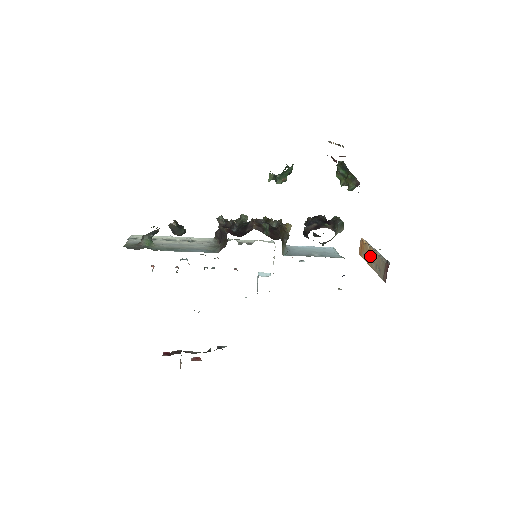
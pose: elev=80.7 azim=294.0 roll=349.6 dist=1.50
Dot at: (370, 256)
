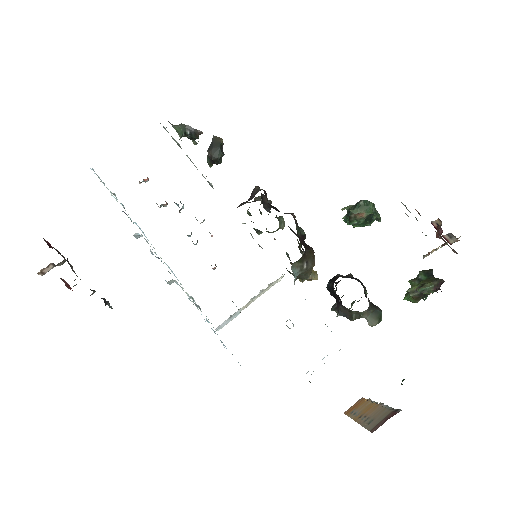
Dot at: (365, 410)
